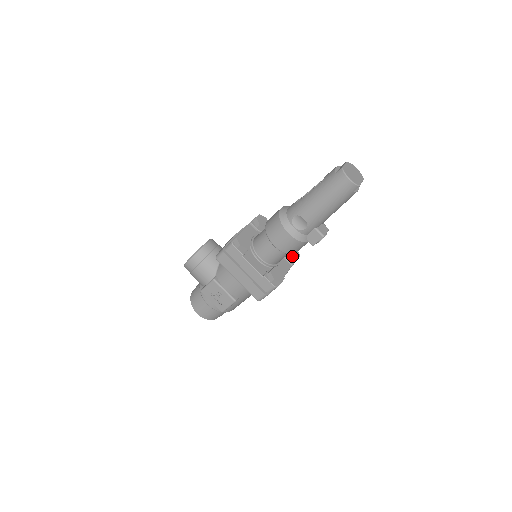
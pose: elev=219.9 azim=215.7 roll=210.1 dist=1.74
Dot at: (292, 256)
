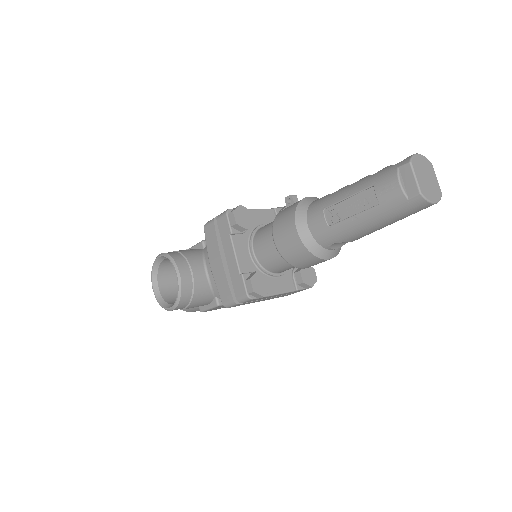
Dot at: occluded
